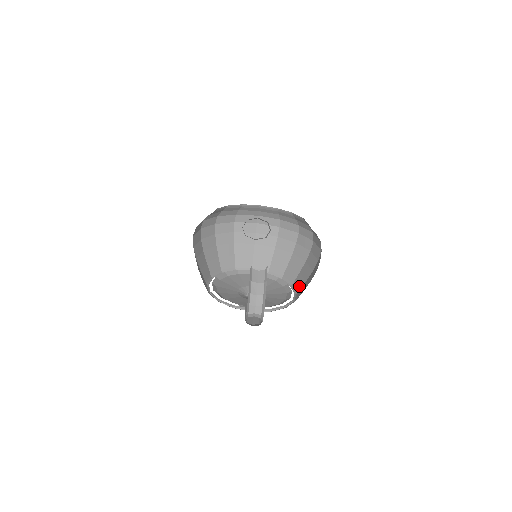
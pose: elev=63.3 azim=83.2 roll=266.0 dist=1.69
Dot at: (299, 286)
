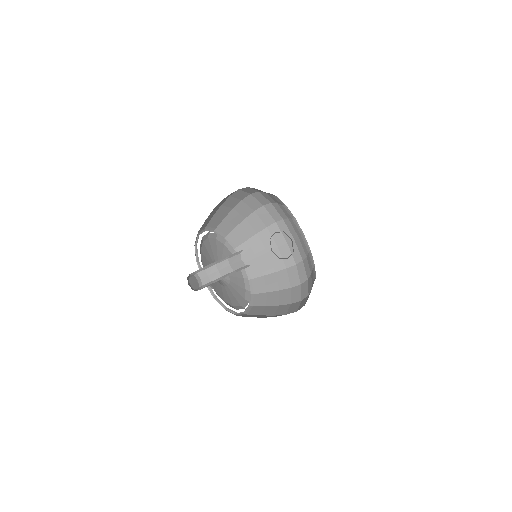
Dot at: (253, 312)
